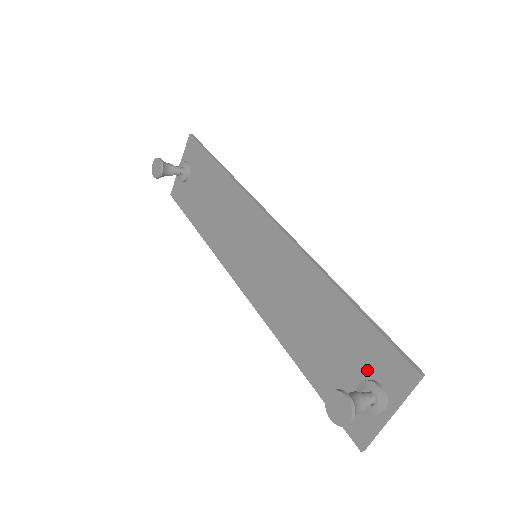
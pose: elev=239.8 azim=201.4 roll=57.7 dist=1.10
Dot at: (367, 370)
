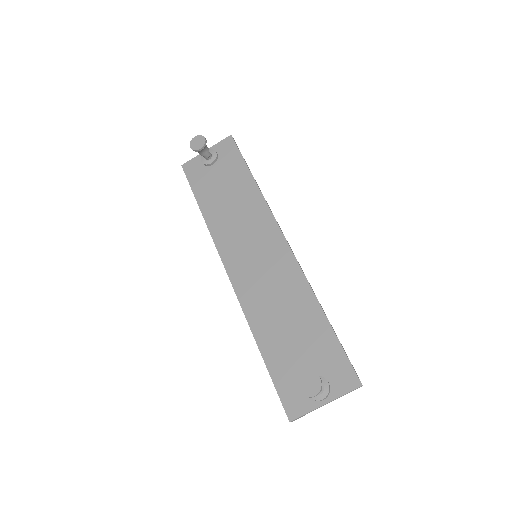
Dot at: (322, 369)
